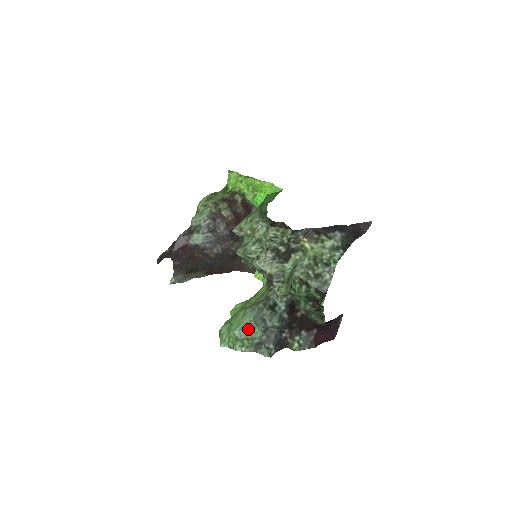
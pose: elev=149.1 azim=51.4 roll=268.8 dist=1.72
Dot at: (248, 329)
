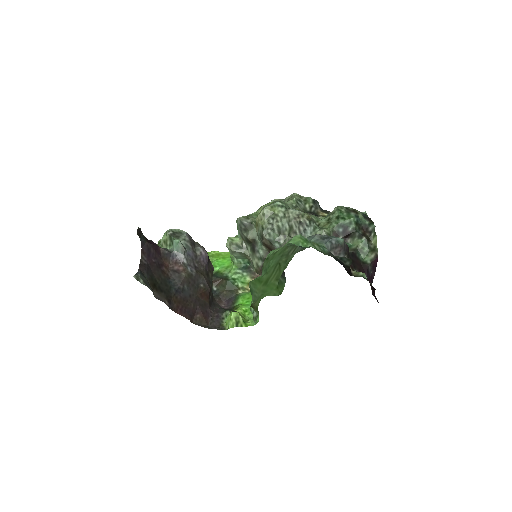
Dot at: occluded
